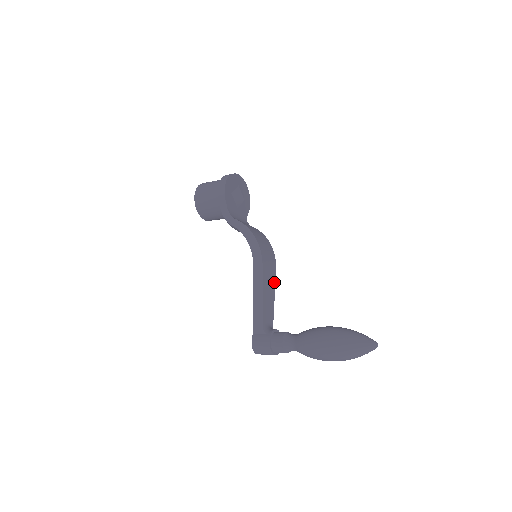
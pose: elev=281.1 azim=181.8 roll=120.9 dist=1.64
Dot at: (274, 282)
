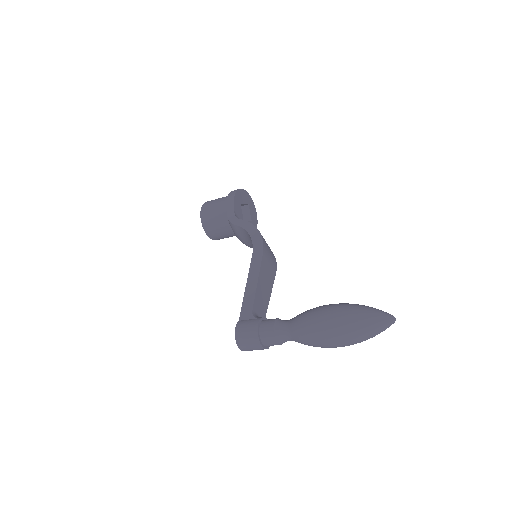
Dot at: (272, 283)
